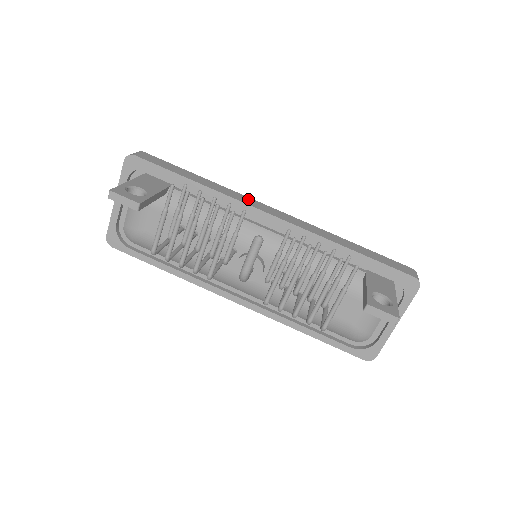
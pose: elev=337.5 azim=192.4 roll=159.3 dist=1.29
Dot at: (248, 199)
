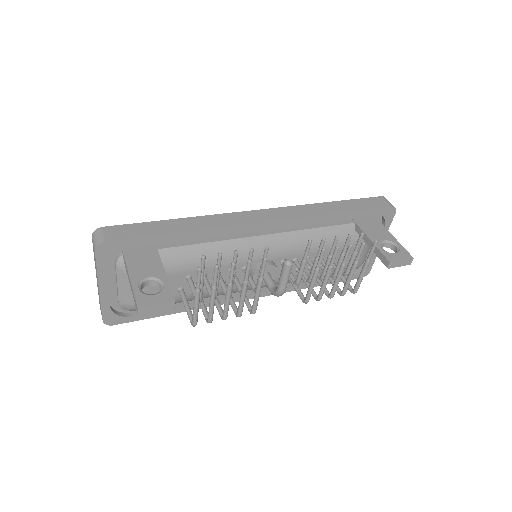
Dot at: (234, 216)
